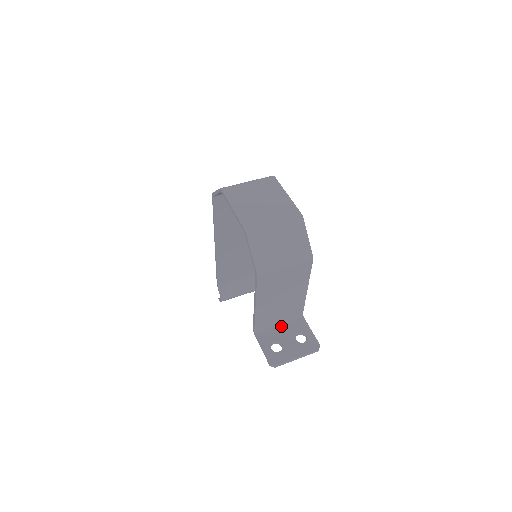
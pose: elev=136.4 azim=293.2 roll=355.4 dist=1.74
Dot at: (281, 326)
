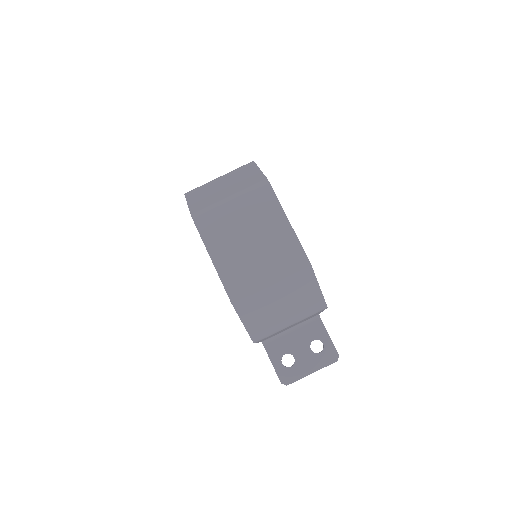
Dot at: (293, 332)
